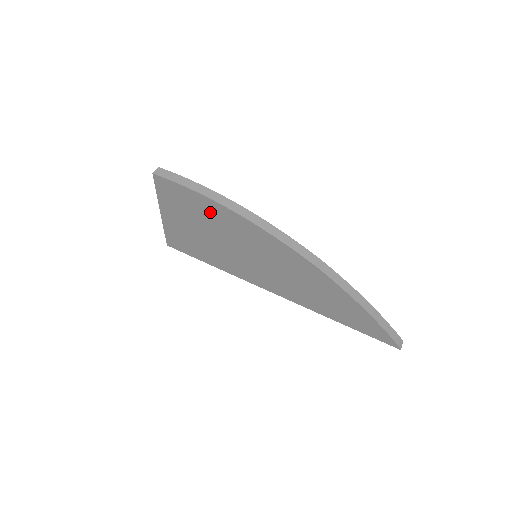
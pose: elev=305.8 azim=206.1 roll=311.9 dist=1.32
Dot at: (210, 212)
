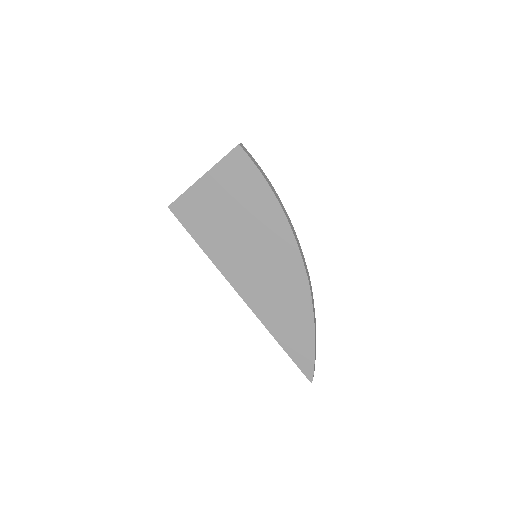
Dot at: (259, 200)
